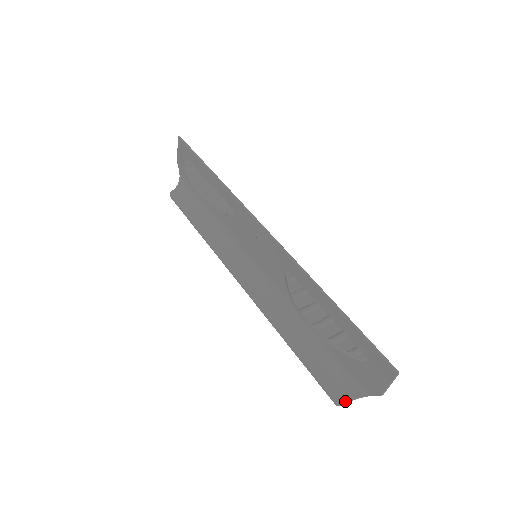
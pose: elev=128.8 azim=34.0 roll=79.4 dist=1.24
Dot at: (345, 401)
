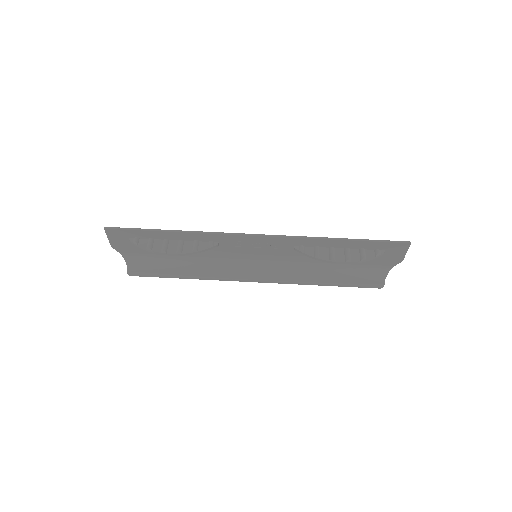
Dot at: (383, 282)
